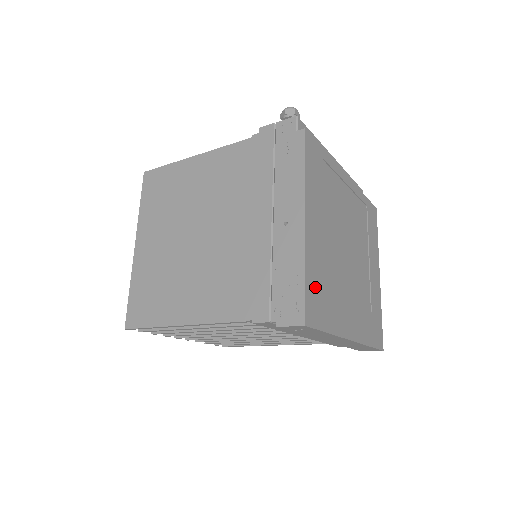
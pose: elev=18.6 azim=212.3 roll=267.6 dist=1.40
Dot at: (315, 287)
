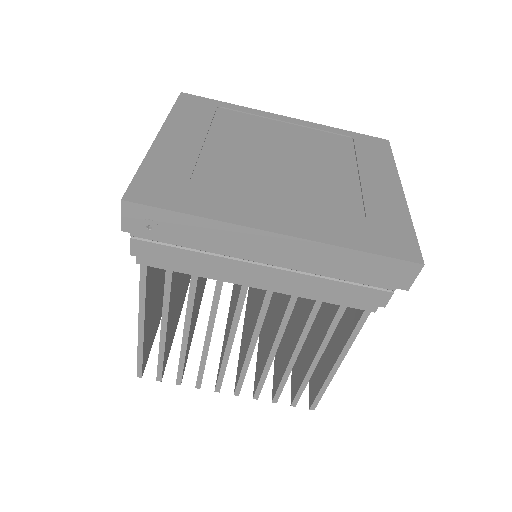
Dot at: (165, 178)
